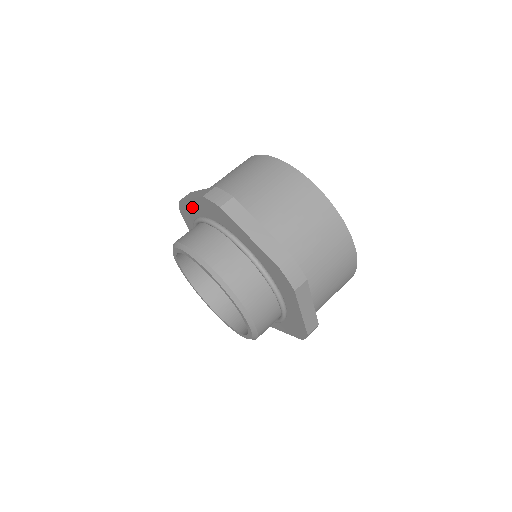
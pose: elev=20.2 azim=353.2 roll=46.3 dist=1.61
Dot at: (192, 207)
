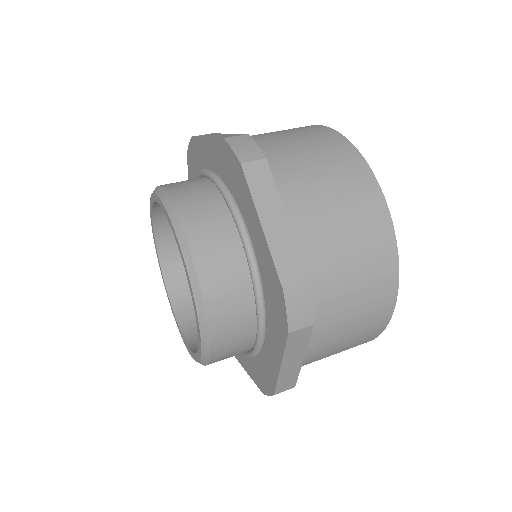
Dot at: (204, 151)
